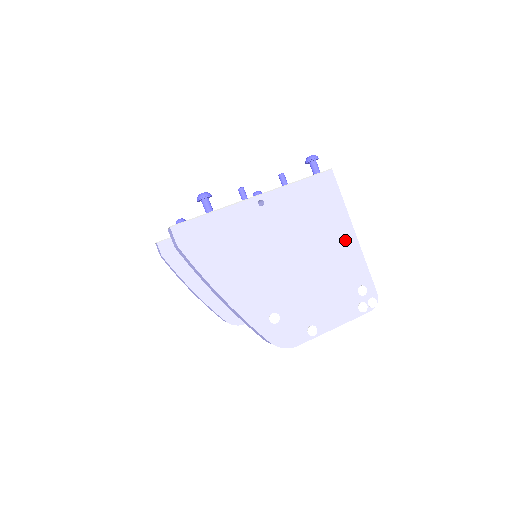
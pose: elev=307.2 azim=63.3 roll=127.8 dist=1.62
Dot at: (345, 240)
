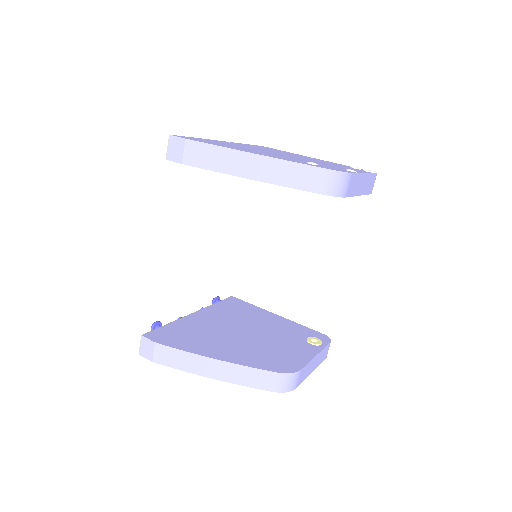
Dot at: occluded
